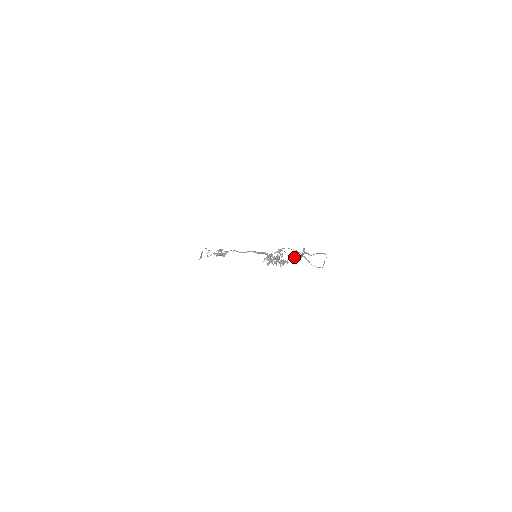
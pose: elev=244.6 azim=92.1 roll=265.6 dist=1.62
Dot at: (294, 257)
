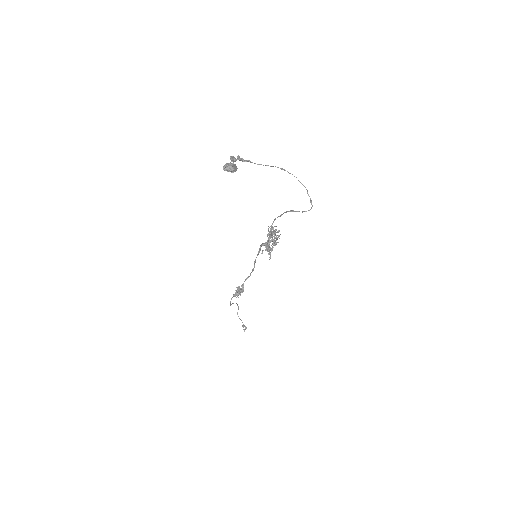
Dot at: (224, 166)
